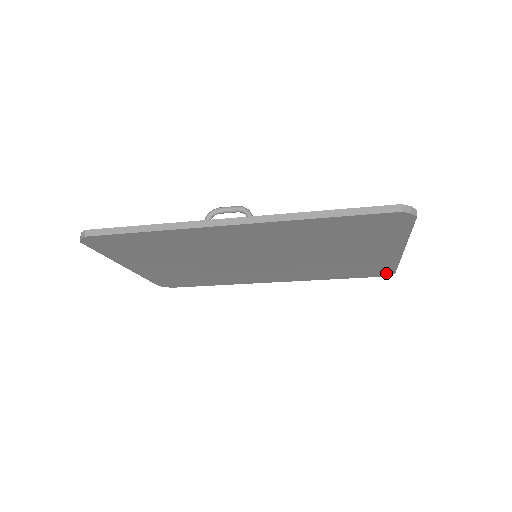
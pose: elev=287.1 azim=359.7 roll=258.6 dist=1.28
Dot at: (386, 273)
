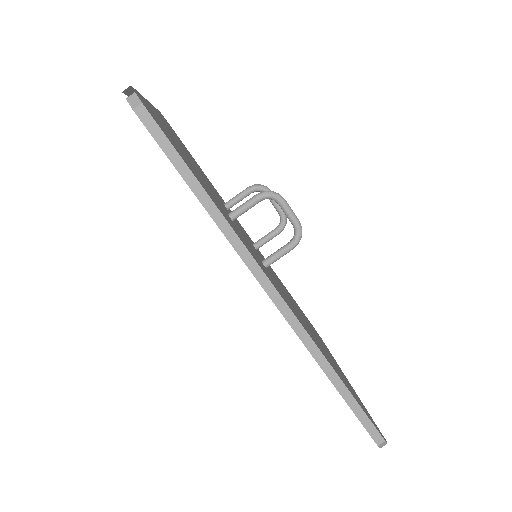
Dot at: occluded
